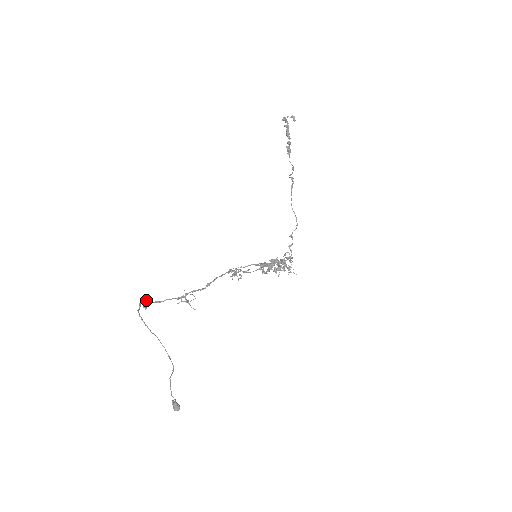
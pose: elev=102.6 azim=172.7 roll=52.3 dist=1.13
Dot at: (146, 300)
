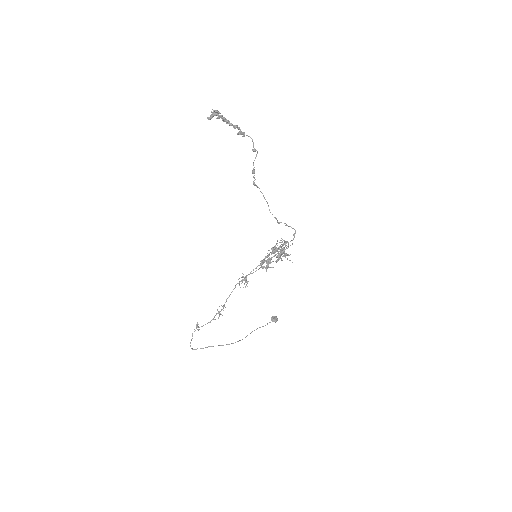
Dot at: (196, 327)
